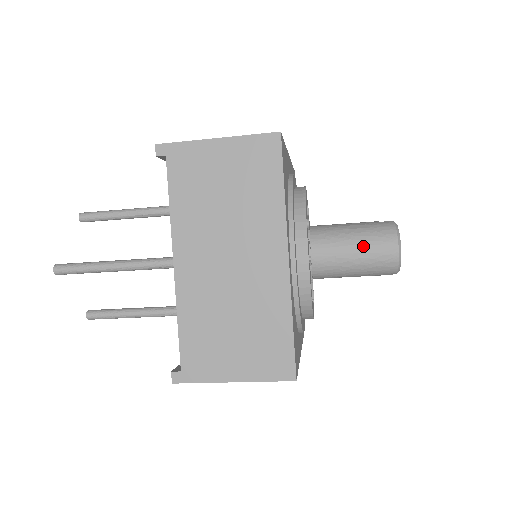
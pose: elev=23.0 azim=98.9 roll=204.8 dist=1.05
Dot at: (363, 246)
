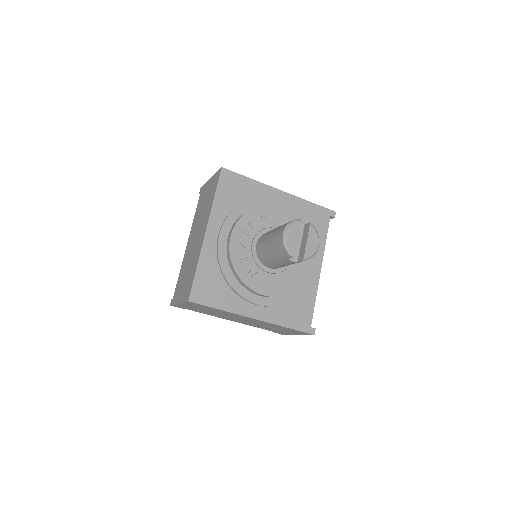
Dot at: (272, 235)
